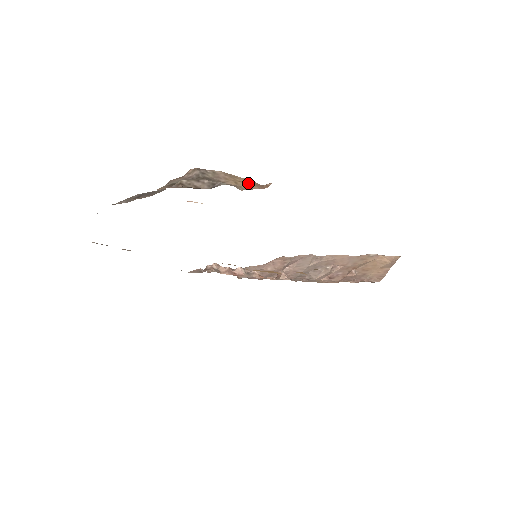
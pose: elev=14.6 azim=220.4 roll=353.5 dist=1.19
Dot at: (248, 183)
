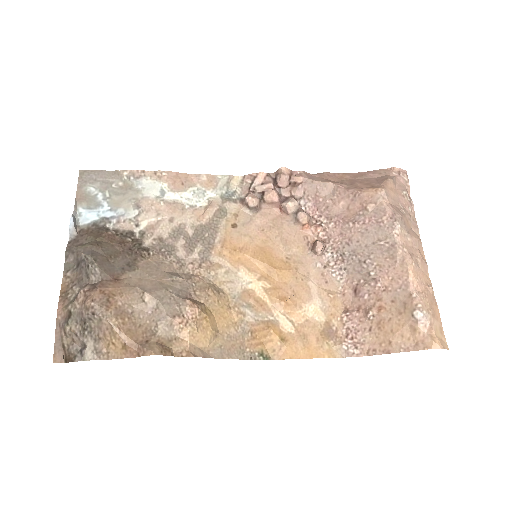
Dot at: (120, 348)
